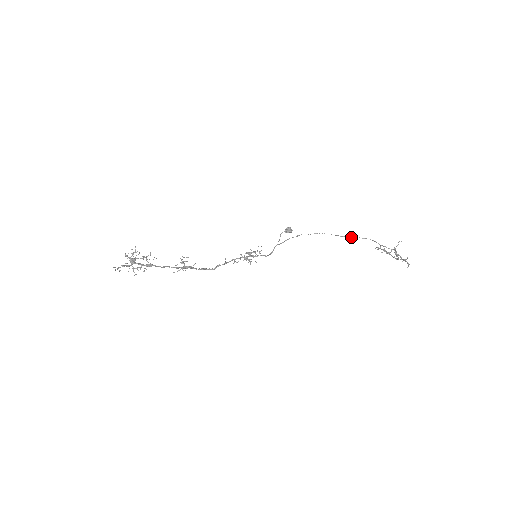
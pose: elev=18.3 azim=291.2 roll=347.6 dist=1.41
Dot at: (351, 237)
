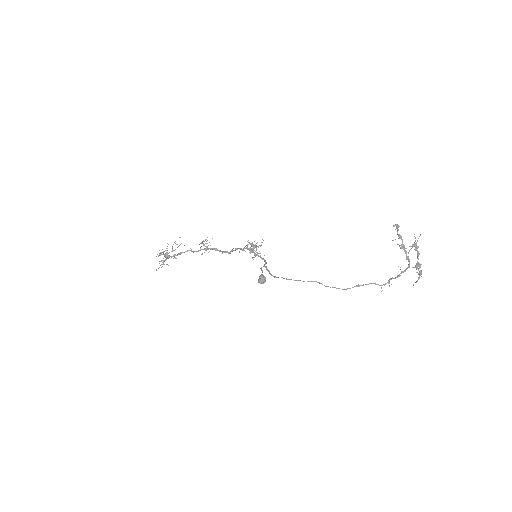
Dot at: (327, 286)
